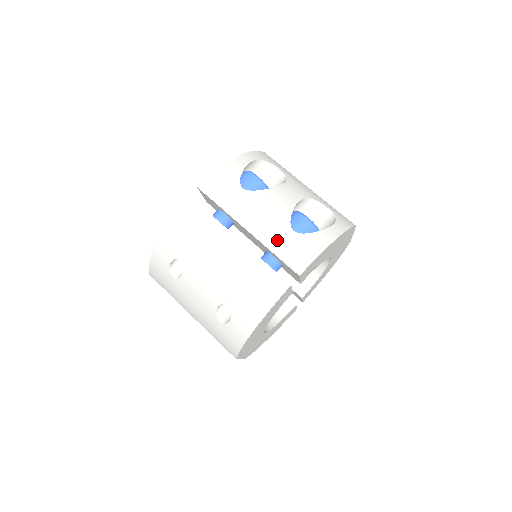
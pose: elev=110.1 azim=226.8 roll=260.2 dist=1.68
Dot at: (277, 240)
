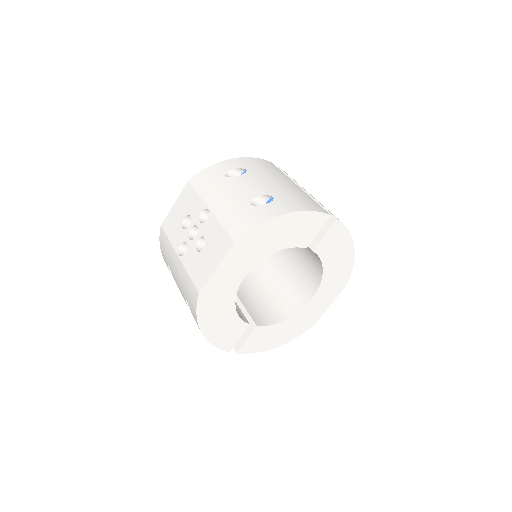
Dot at: occluded
